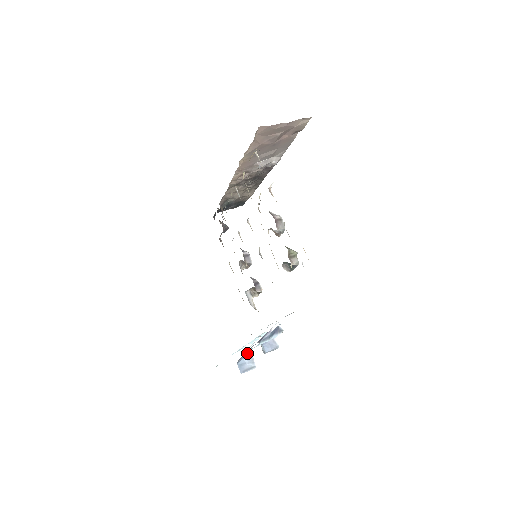
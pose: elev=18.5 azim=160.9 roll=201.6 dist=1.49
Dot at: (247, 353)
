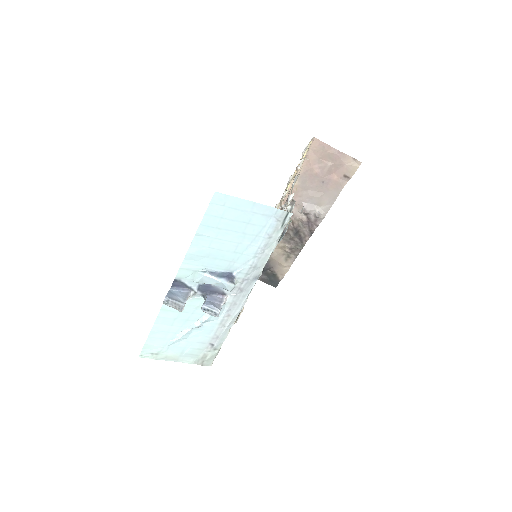
Dot at: (186, 290)
